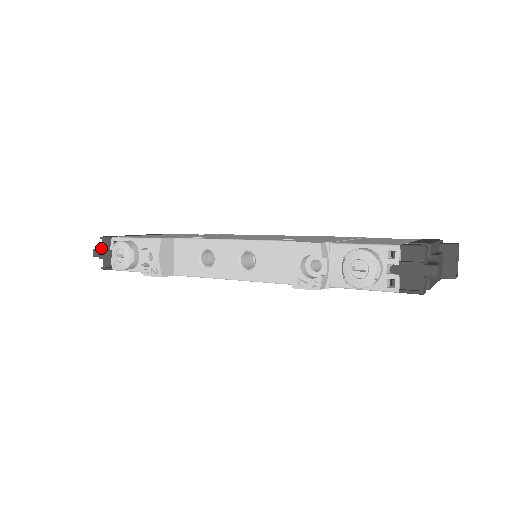
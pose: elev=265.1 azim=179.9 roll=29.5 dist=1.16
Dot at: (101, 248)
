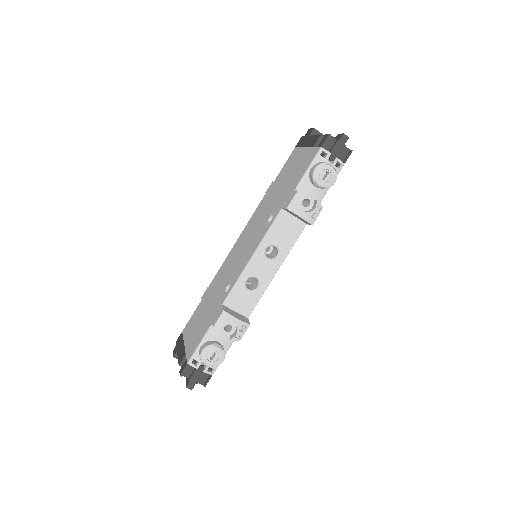
Dot at: (190, 378)
